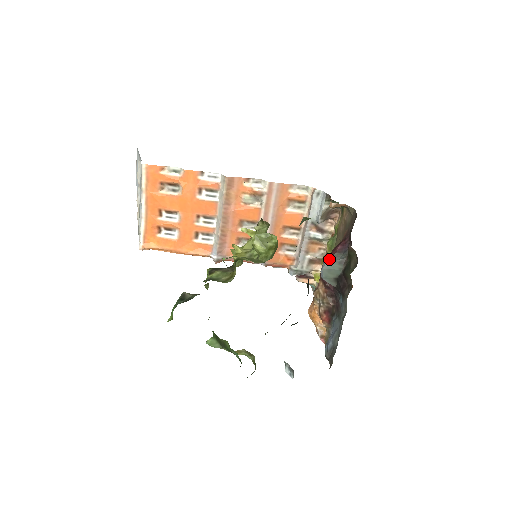
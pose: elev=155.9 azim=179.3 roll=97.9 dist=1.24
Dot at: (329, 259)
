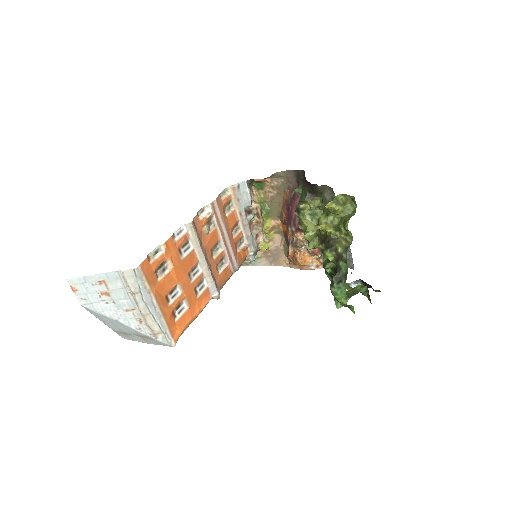
Dot at: occluded
